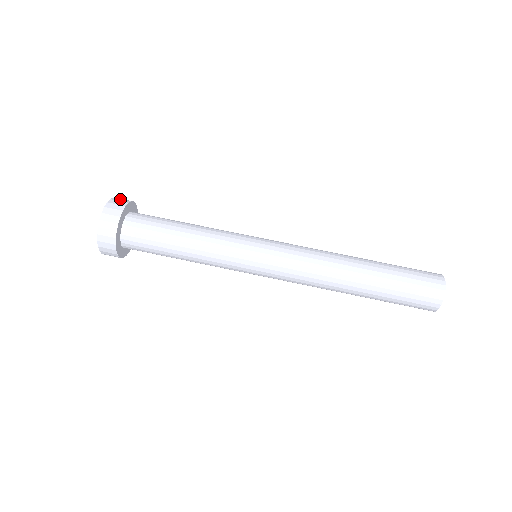
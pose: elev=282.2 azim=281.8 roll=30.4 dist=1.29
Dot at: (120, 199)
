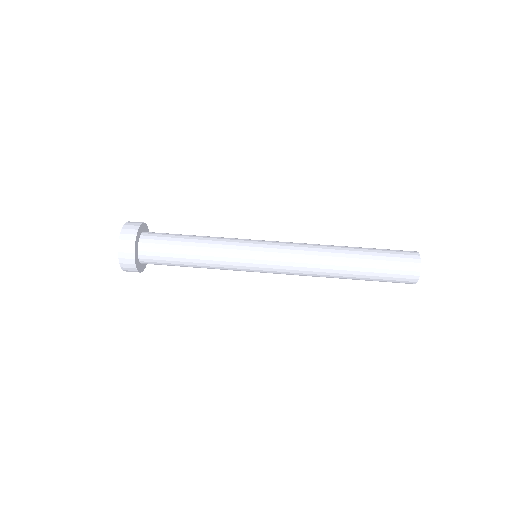
Dot at: occluded
